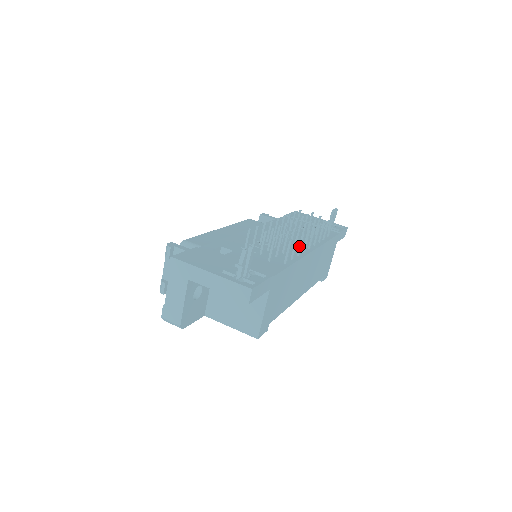
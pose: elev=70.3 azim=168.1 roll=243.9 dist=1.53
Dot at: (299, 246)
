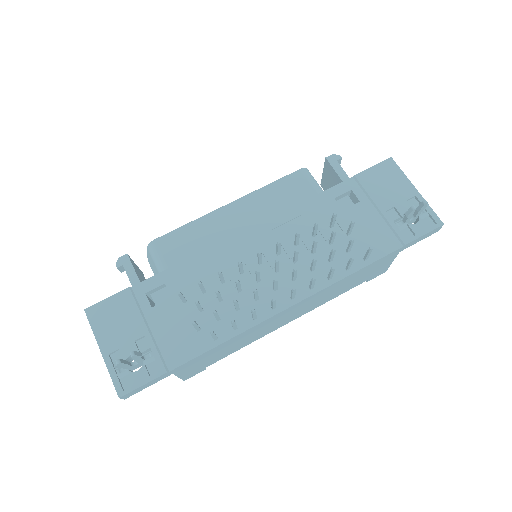
Dot at: (252, 315)
